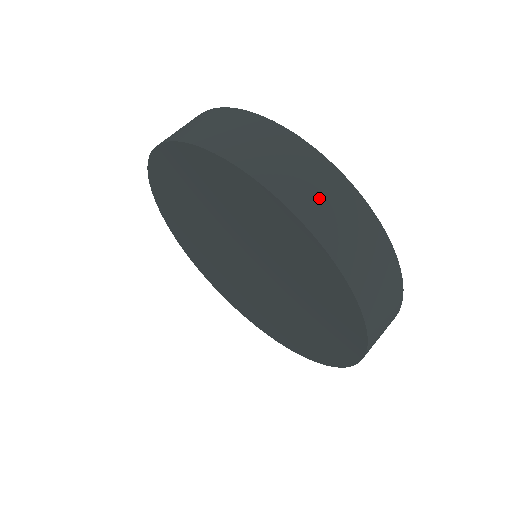
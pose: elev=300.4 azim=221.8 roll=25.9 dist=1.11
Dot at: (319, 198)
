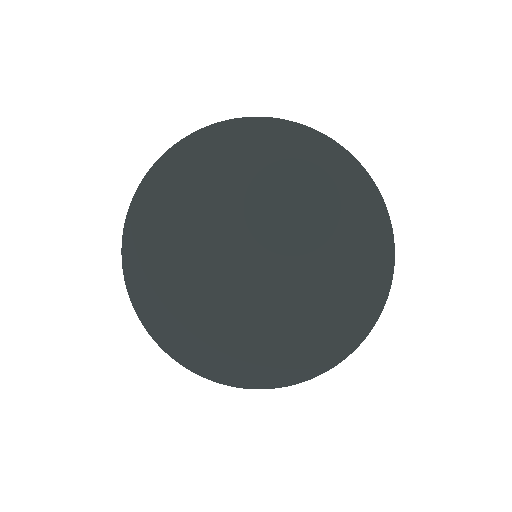
Dot at: occluded
